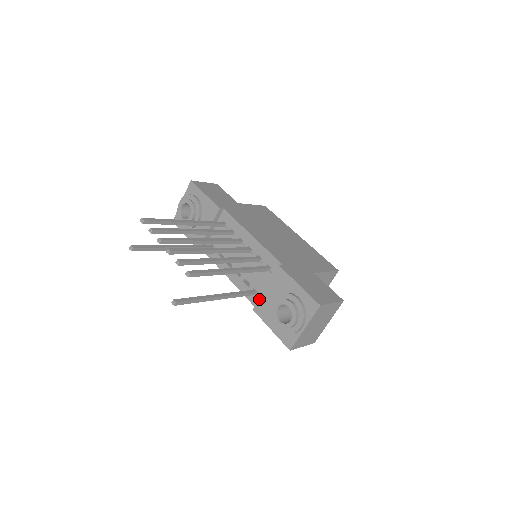
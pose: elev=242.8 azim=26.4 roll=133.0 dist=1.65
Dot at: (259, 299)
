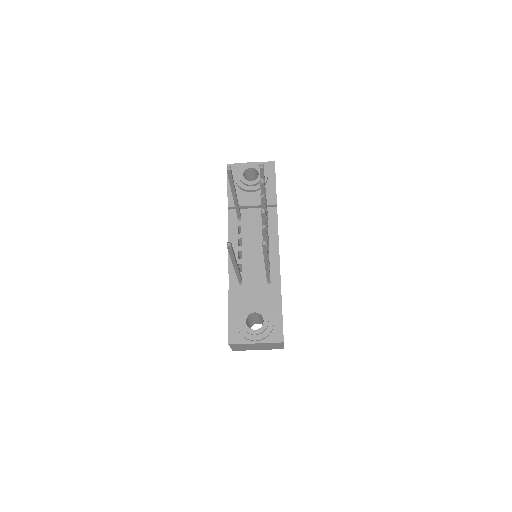
Dot at: (241, 290)
